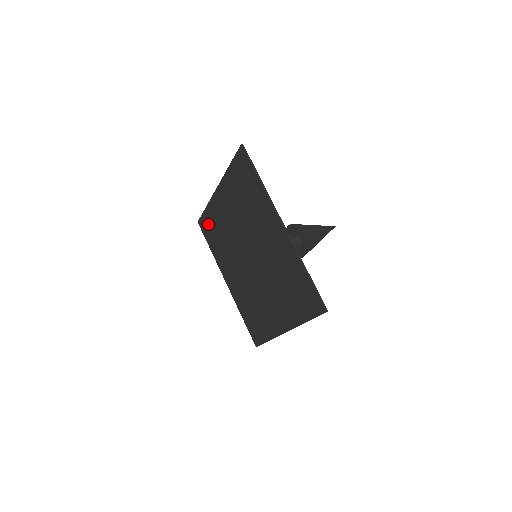
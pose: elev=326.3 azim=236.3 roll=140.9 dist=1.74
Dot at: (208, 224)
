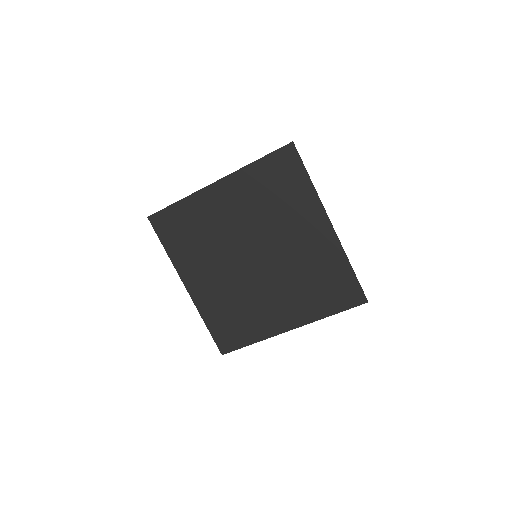
Dot at: (175, 220)
